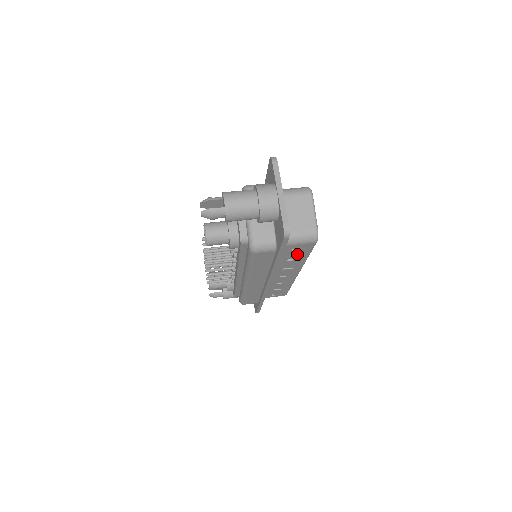
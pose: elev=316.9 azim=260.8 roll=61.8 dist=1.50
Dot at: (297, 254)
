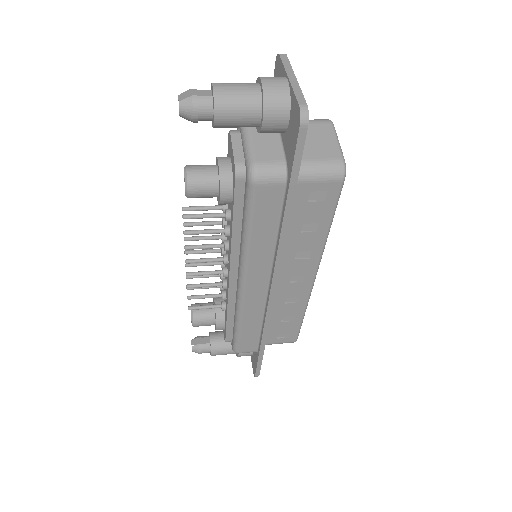
Dot at: (315, 214)
